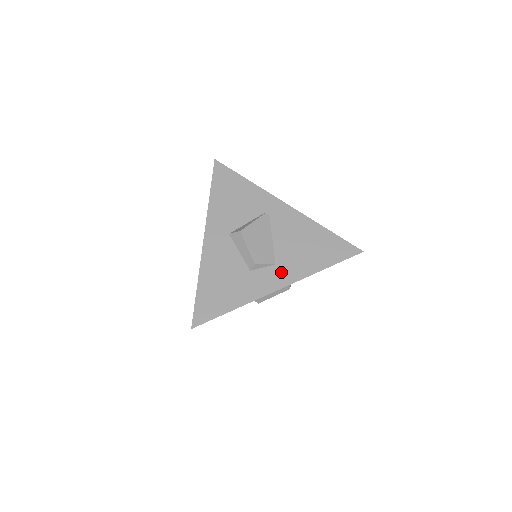
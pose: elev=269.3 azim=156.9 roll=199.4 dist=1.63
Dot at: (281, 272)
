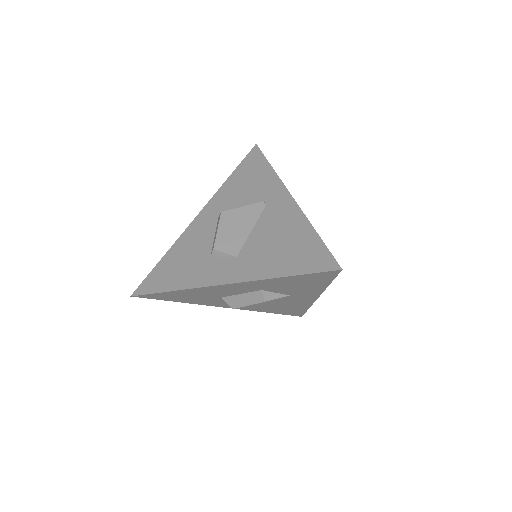
Dot at: (236, 267)
